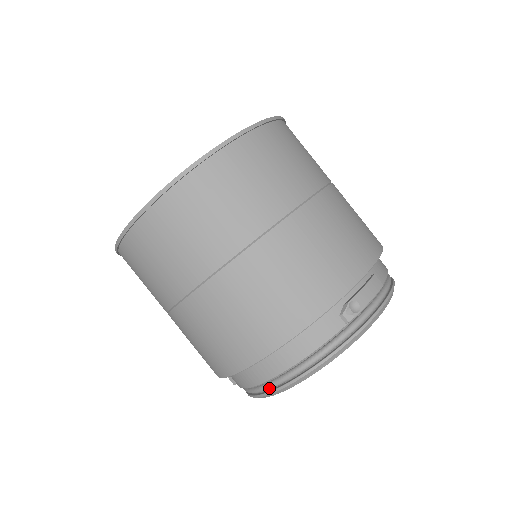
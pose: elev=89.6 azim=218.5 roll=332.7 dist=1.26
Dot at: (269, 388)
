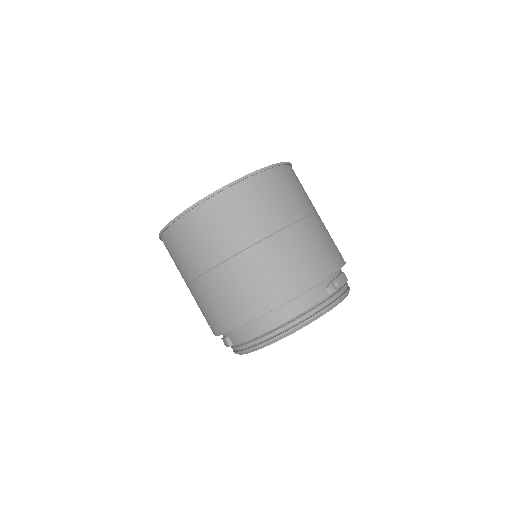
Dot at: (271, 336)
